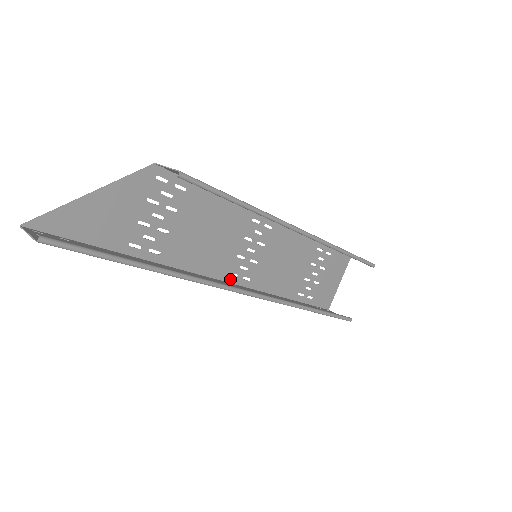
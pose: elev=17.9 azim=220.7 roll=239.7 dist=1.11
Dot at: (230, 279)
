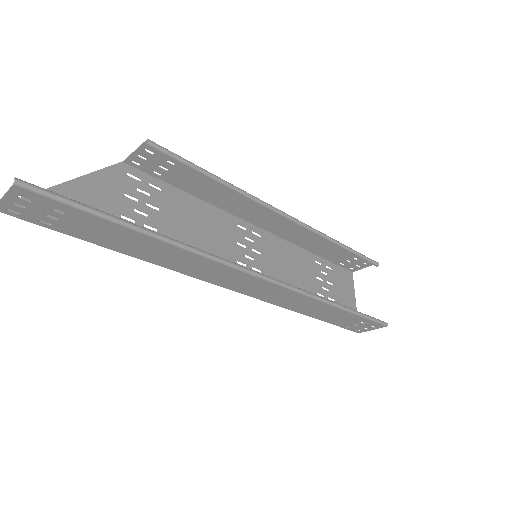
Dot at: occluded
